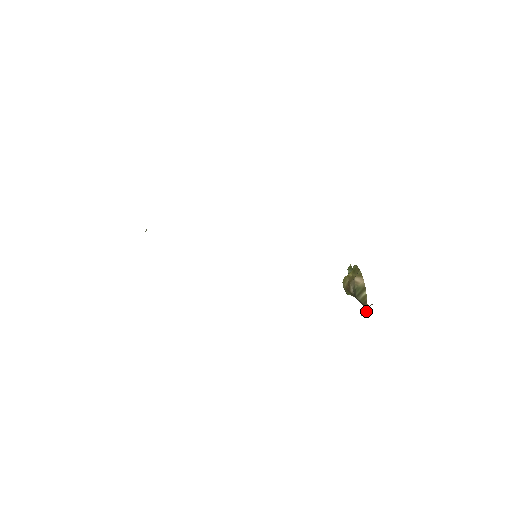
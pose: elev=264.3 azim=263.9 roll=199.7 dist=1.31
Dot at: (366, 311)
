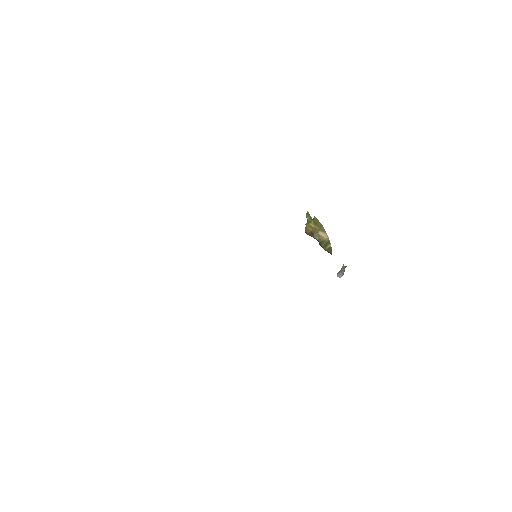
Dot at: (342, 274)
